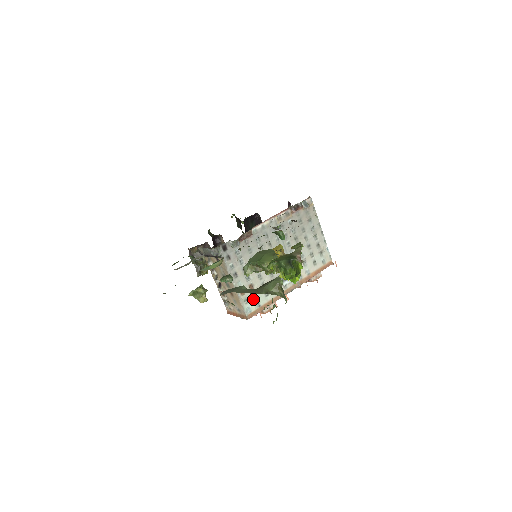
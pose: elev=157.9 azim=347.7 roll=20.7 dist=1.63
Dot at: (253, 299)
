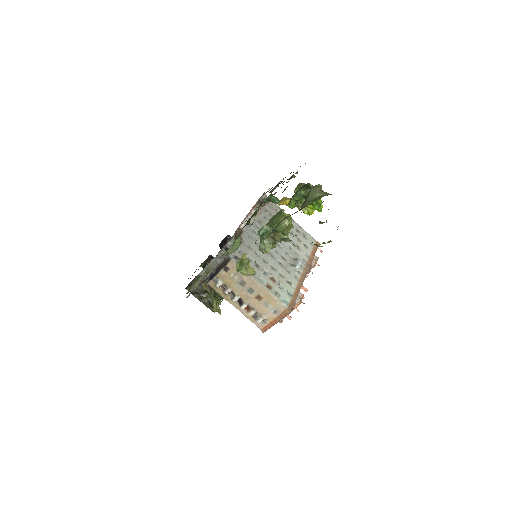
Dot at: (282, 290)
